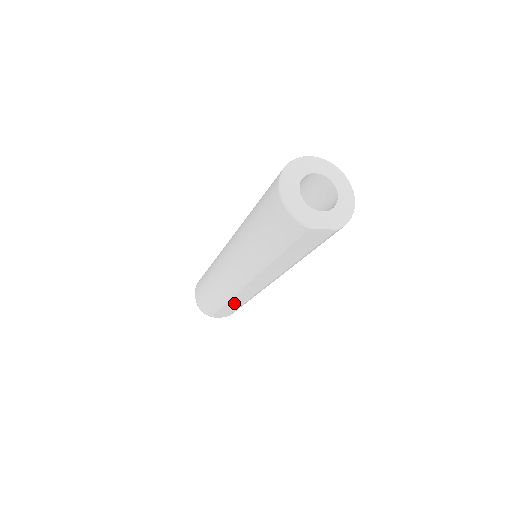
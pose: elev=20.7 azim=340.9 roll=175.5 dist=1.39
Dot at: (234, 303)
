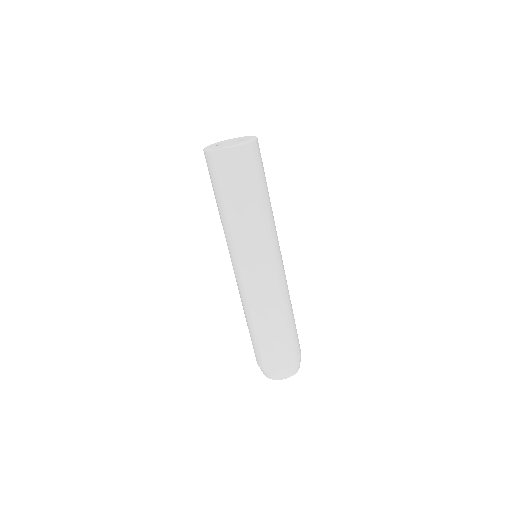
Dot at: (260, 324)
